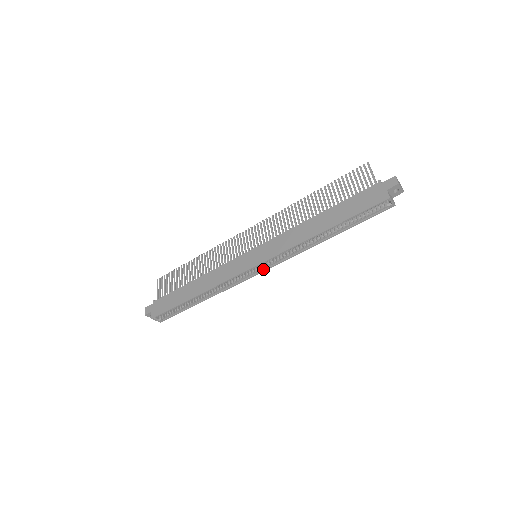
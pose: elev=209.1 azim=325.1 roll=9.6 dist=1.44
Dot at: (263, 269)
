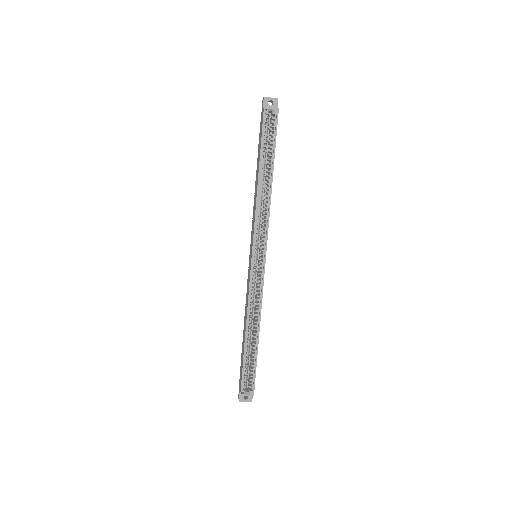
Dot at: (264, 257)
